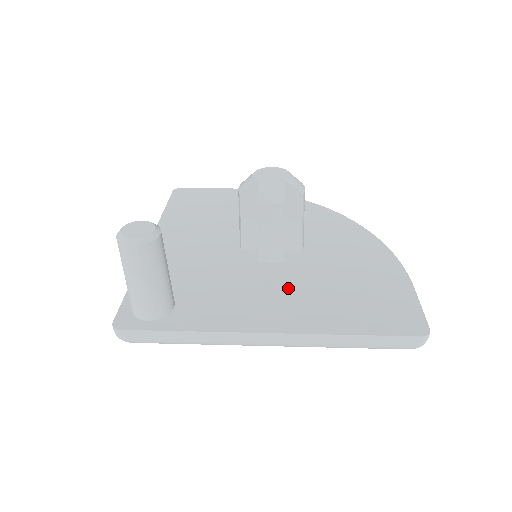
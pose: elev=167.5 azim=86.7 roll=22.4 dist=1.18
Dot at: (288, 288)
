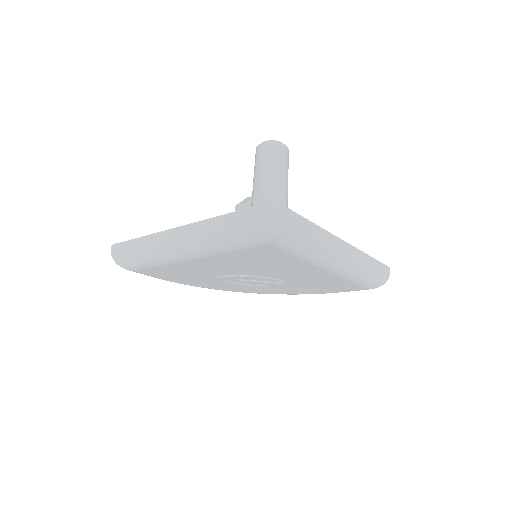
Dot at: occluded
